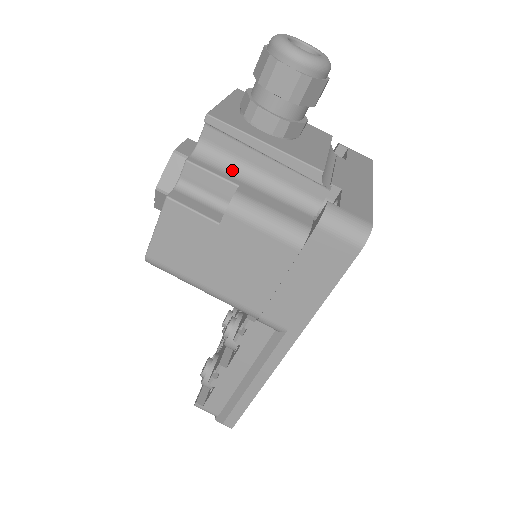
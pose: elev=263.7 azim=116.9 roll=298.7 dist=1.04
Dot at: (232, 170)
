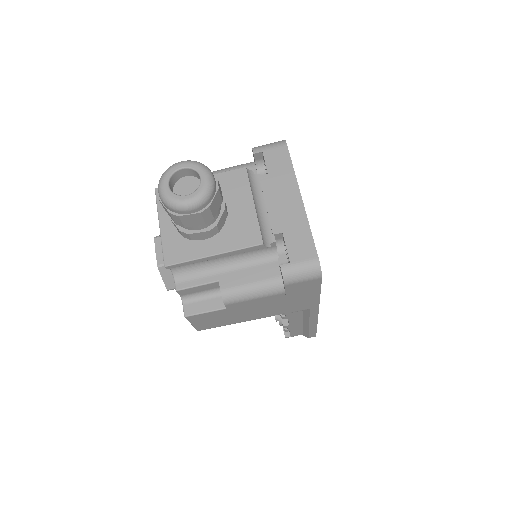
Dot at: (206, 270)
